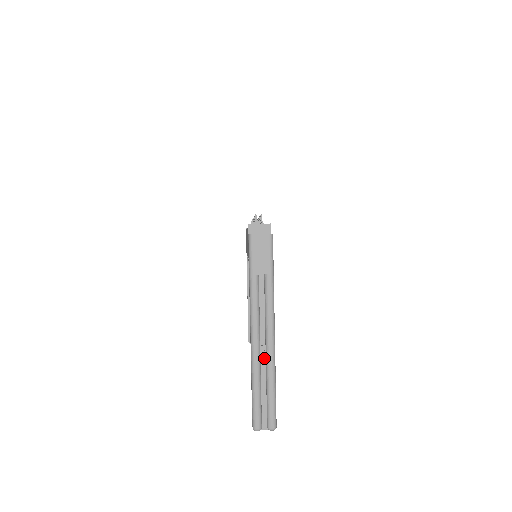
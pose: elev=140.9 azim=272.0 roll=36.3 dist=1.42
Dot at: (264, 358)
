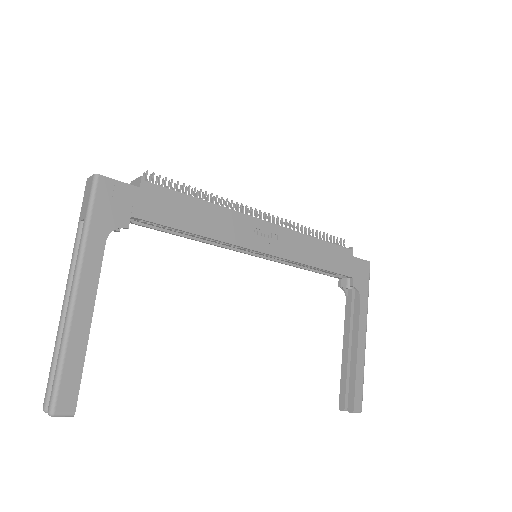
Dot at: occluded
